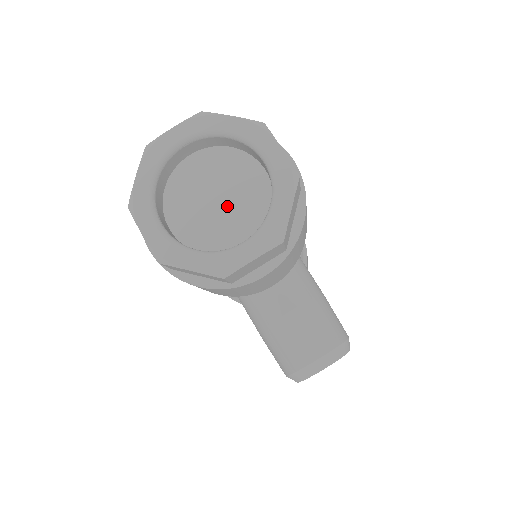
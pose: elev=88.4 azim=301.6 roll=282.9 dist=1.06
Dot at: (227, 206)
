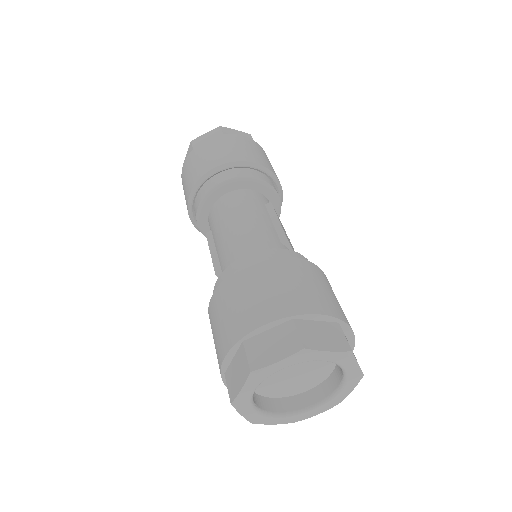
Dot at: (300, 375)
